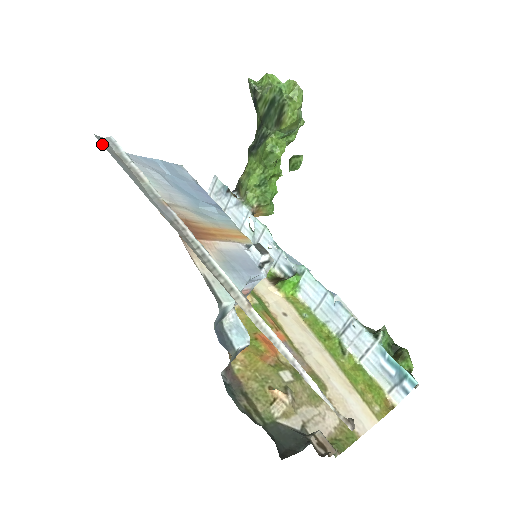
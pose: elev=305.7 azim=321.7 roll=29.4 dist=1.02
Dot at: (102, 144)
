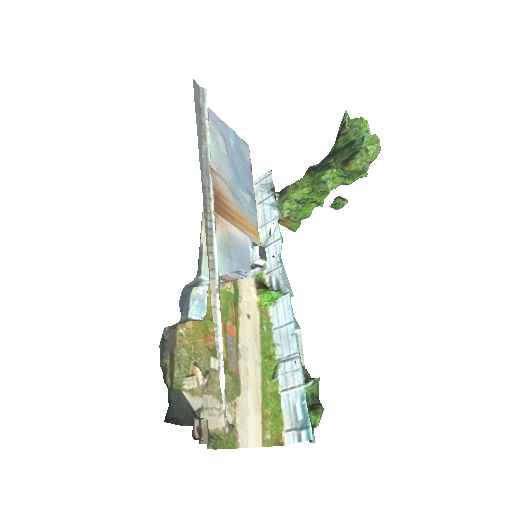
Dot at: (194, 91)
